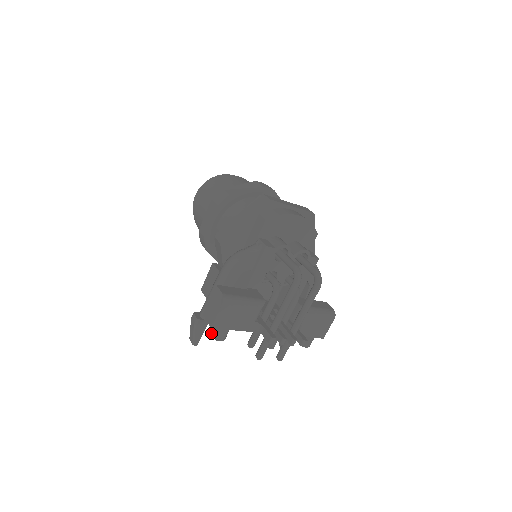
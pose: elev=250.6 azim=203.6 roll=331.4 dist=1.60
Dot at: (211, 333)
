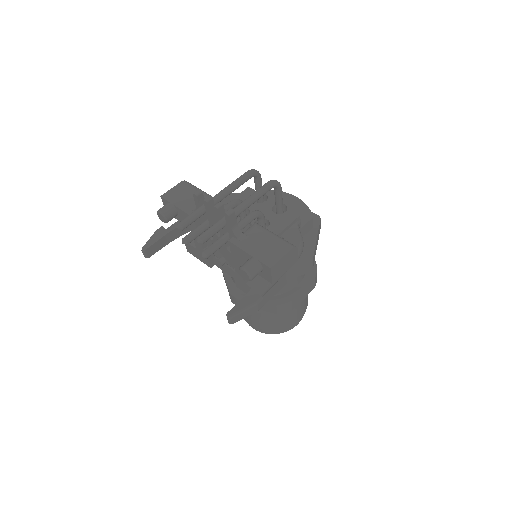
Dot at: occluded
